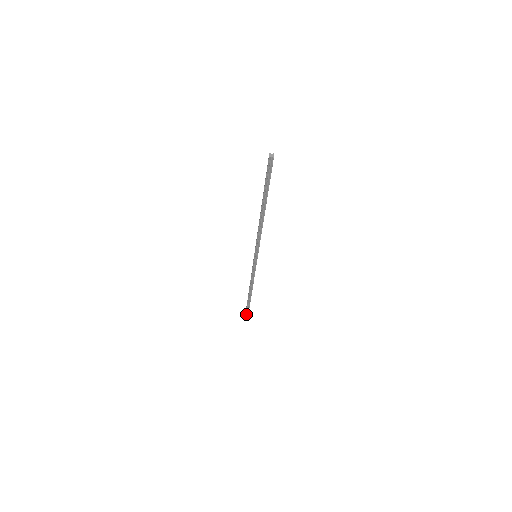
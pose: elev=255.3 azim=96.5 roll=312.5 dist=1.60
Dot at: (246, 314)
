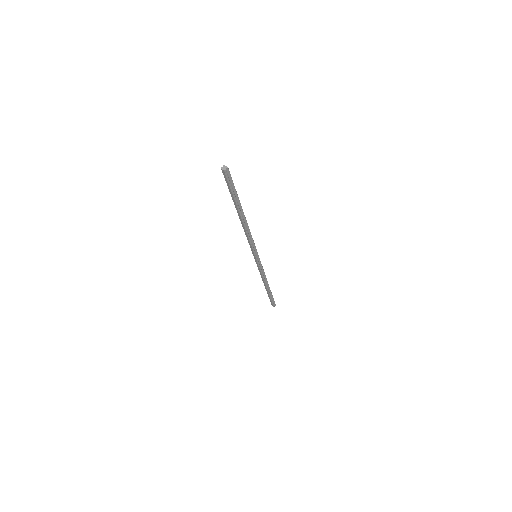
Dot at: (273, 305)
